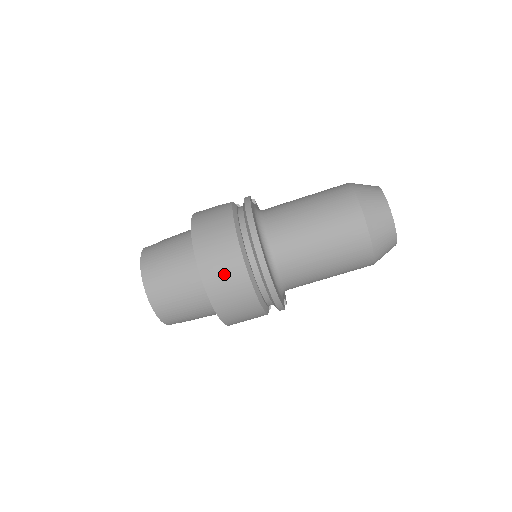
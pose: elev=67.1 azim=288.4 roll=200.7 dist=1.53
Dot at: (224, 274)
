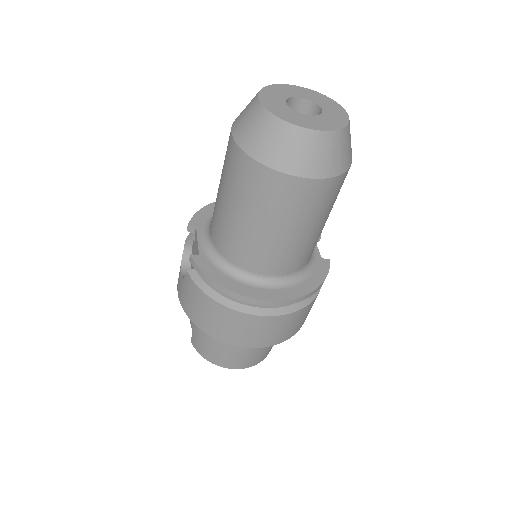
Dot at: (268, 332)
